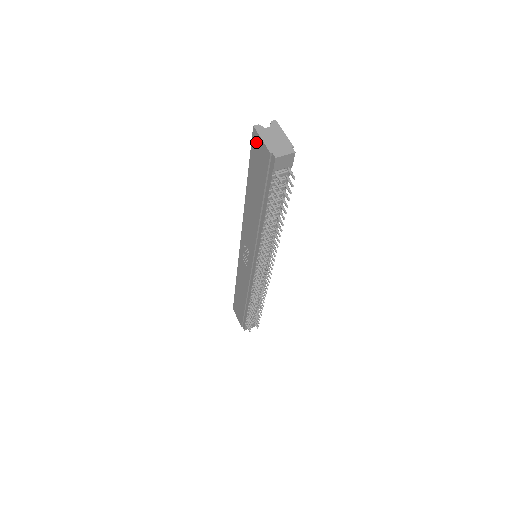
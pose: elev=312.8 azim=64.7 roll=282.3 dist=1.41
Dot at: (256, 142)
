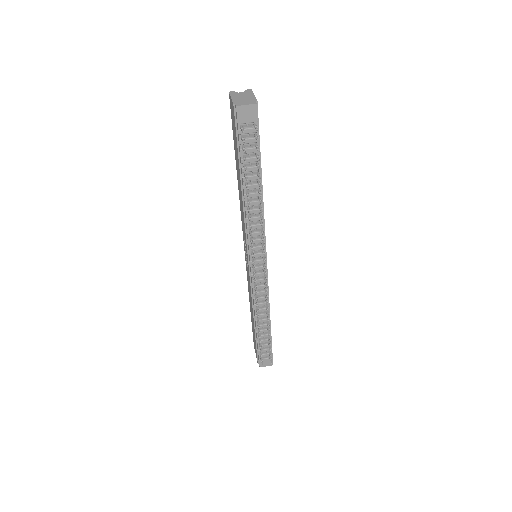
Dot at: (231, 106)
